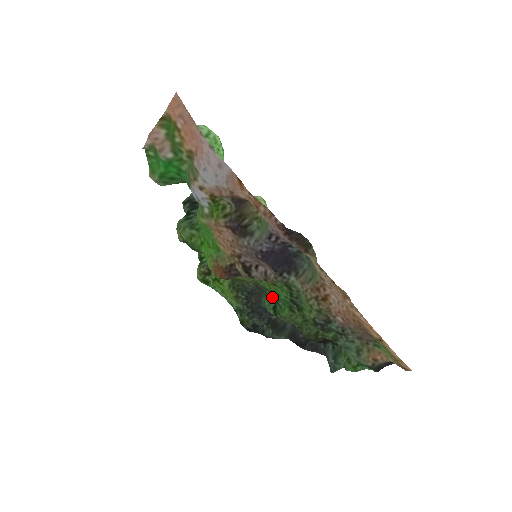
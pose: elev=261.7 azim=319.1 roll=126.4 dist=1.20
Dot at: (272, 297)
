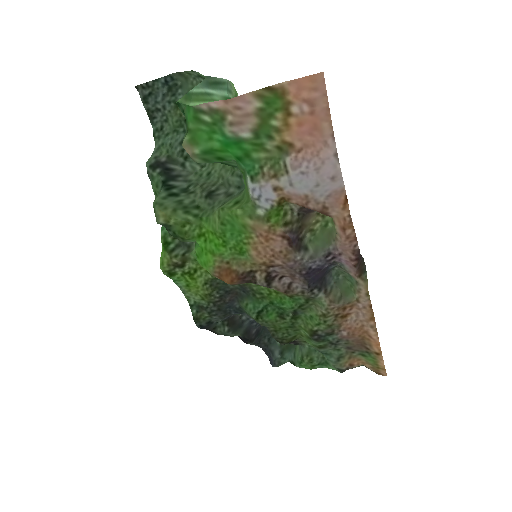
Dot at: (262, 301)
